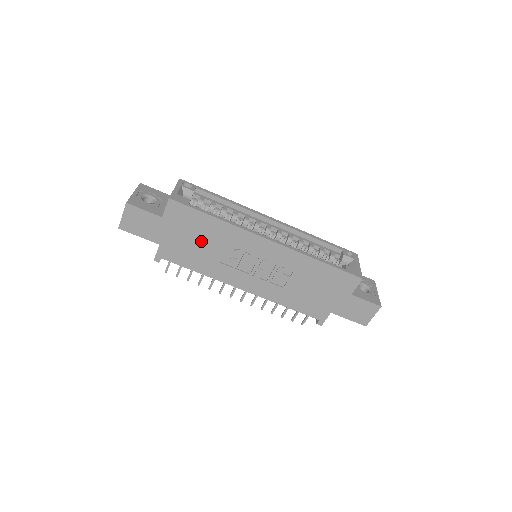
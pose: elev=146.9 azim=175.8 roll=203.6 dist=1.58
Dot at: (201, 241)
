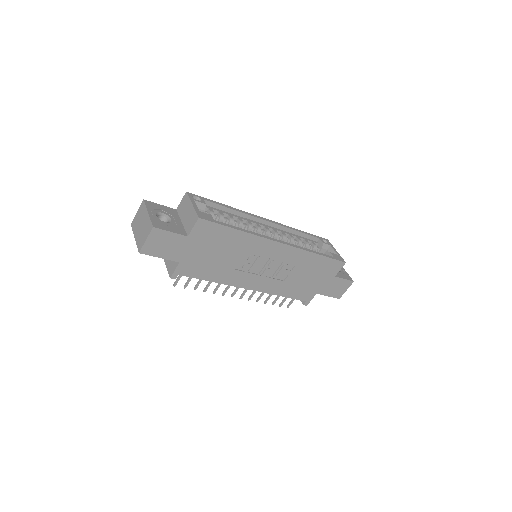
Dot at: (221, 253)
